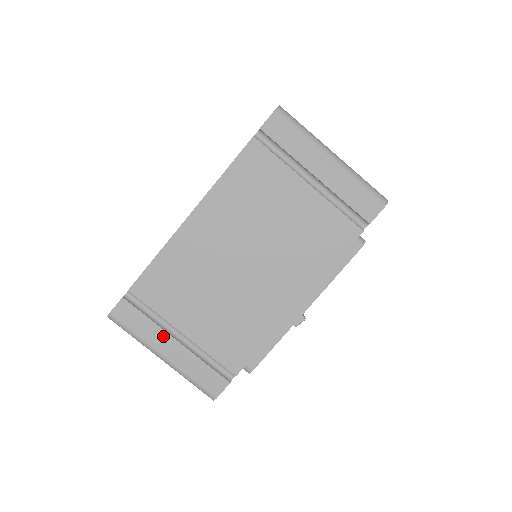
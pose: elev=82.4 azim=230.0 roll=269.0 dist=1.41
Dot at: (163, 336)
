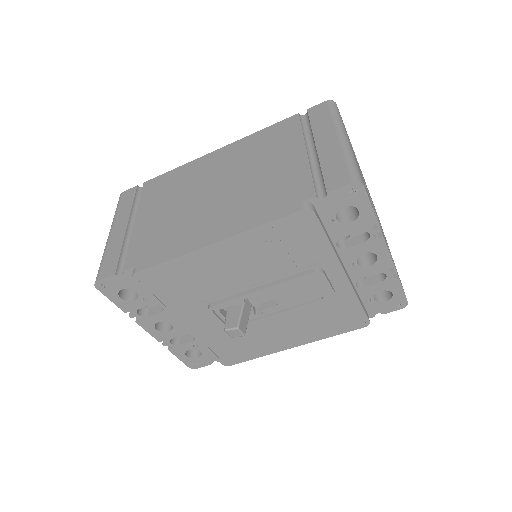
Dot at: (125, 218)
